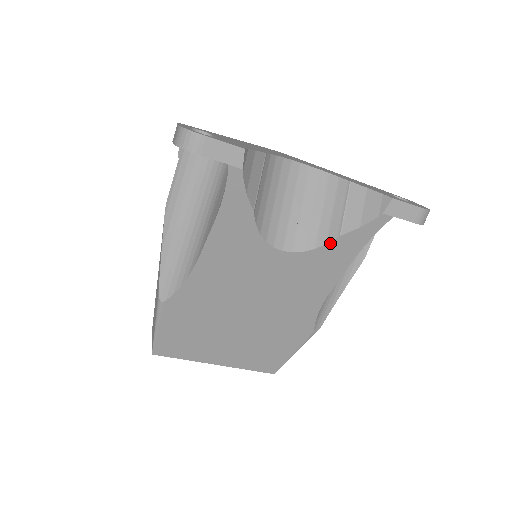
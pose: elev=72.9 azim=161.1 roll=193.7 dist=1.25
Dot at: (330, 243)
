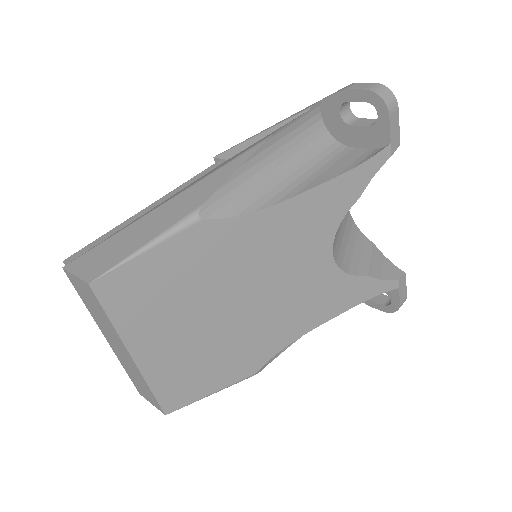
Dot at: (358, 277)
